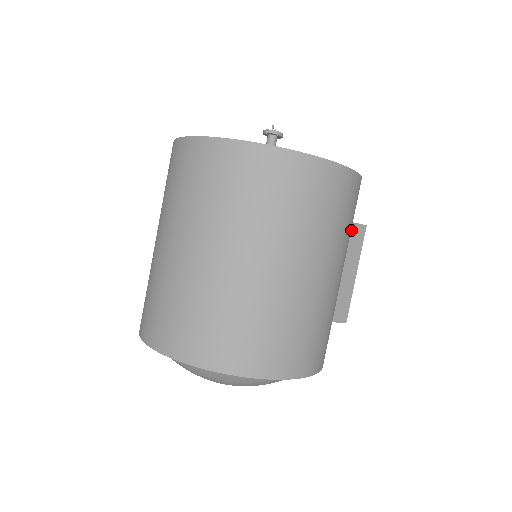
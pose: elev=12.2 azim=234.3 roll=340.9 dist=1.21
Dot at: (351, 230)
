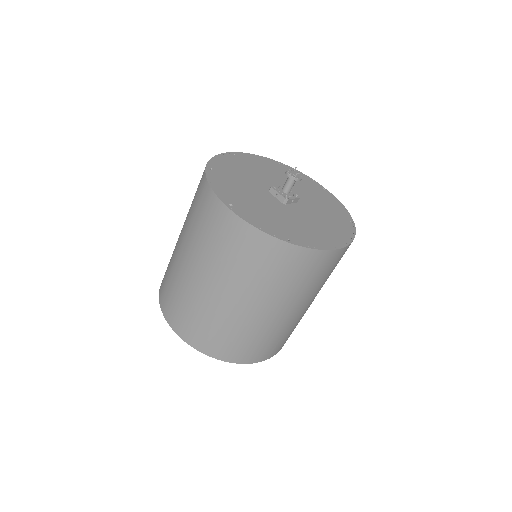
Dot at: occluded
